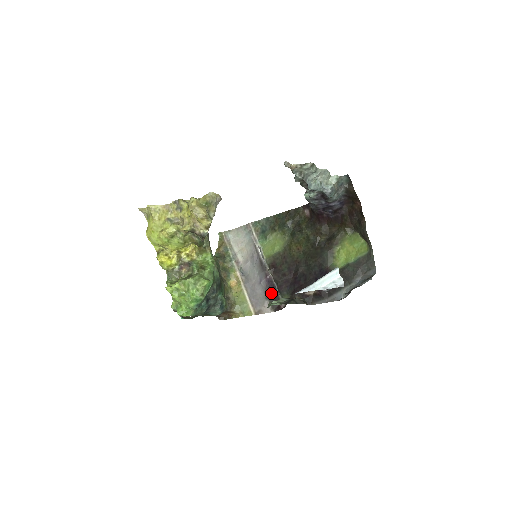
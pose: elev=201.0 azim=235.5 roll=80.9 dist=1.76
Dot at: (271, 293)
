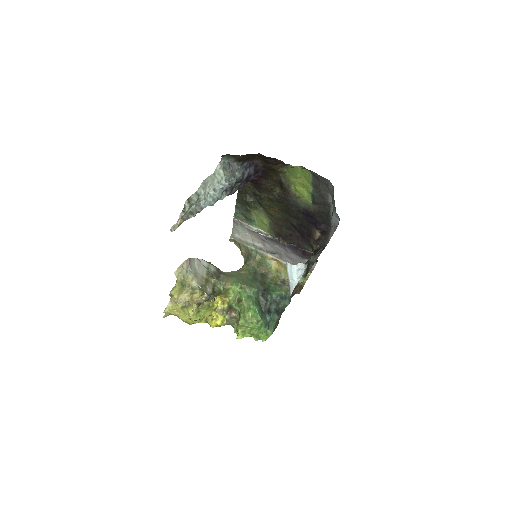
Dot at: (300, 253)
